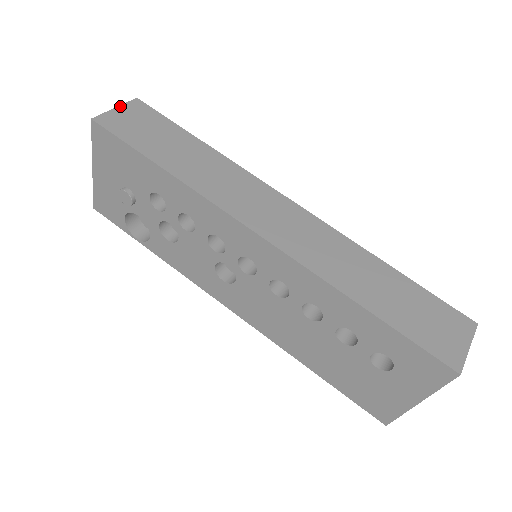
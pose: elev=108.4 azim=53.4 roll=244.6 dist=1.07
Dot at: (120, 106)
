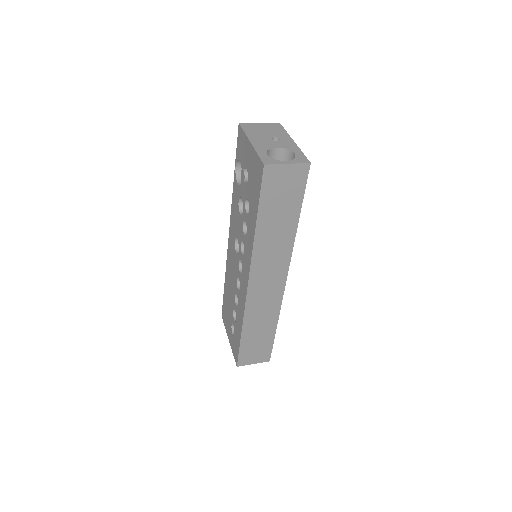
Dot at: (292, 164)
